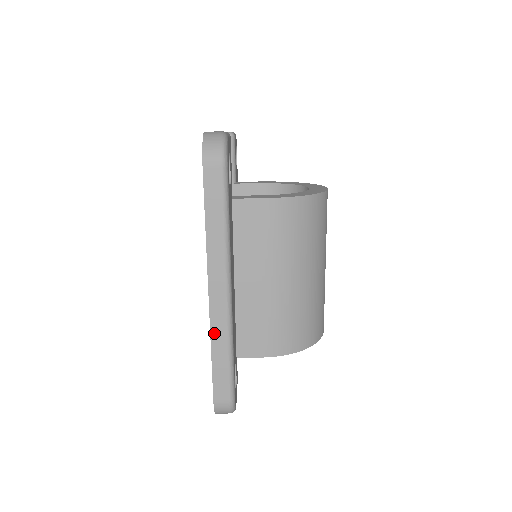
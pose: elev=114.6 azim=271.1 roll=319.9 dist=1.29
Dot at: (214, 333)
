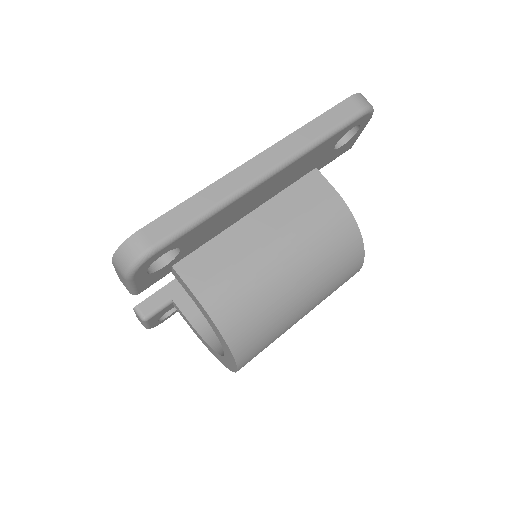
Dot at: (219, 184)
